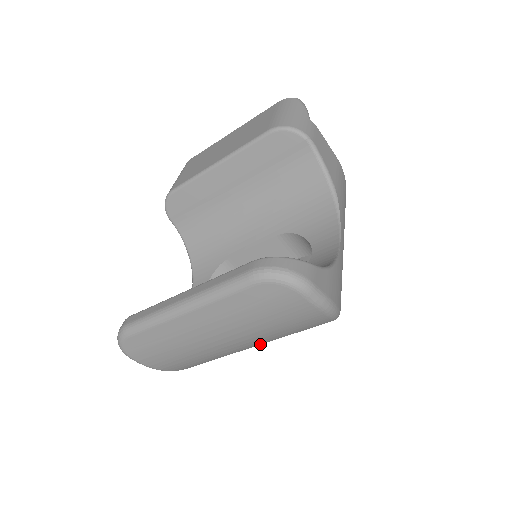
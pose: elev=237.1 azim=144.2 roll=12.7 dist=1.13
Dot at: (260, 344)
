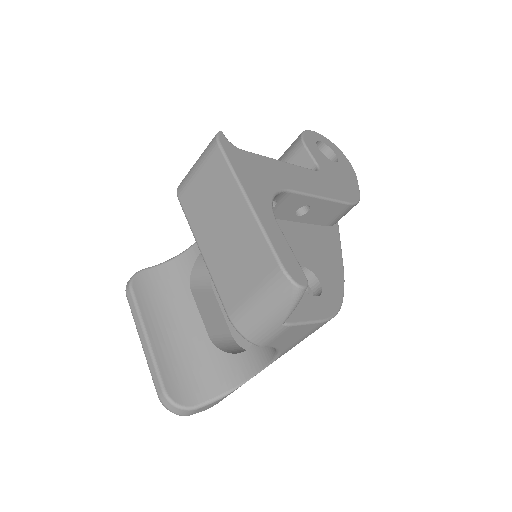
Dot at: occluded
